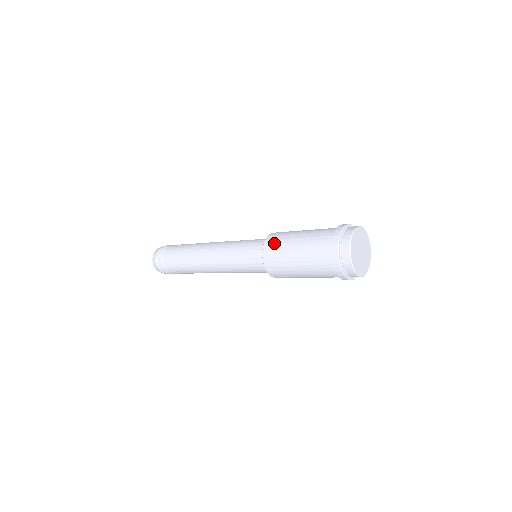
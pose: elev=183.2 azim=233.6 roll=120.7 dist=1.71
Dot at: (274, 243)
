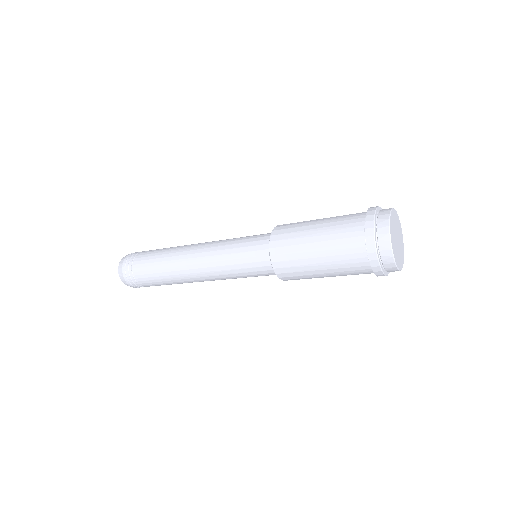
Dot at: (289, 224)
